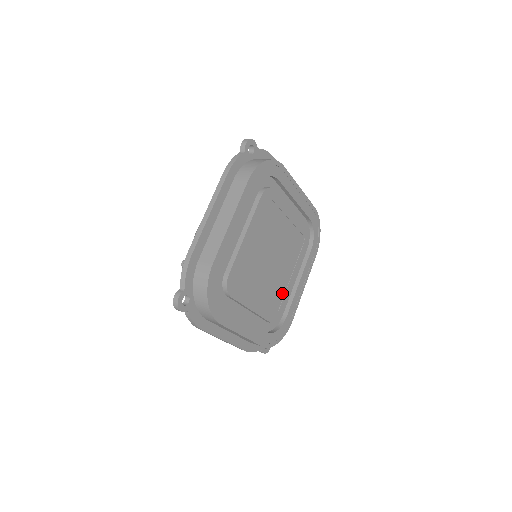
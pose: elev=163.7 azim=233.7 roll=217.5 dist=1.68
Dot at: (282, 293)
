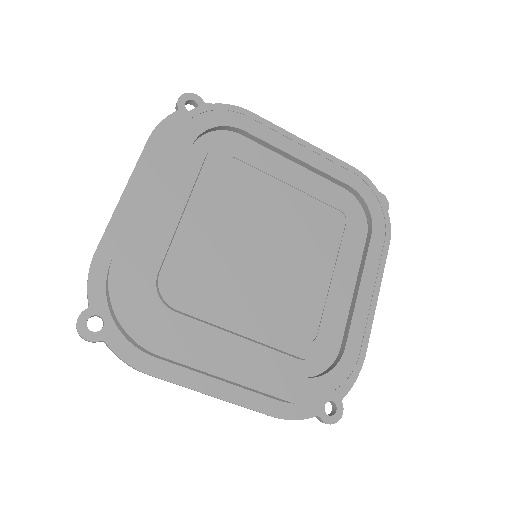
Dot at: (317, 306)
